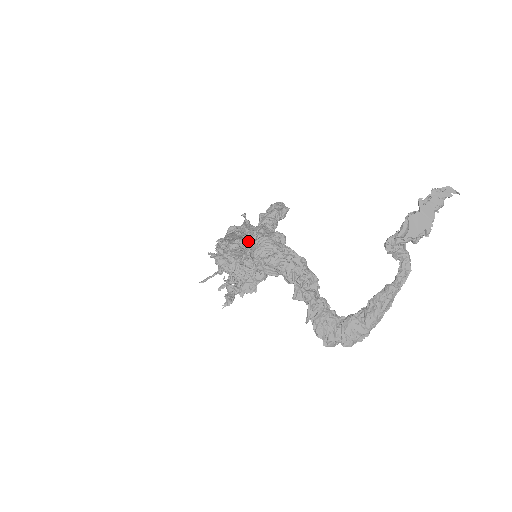
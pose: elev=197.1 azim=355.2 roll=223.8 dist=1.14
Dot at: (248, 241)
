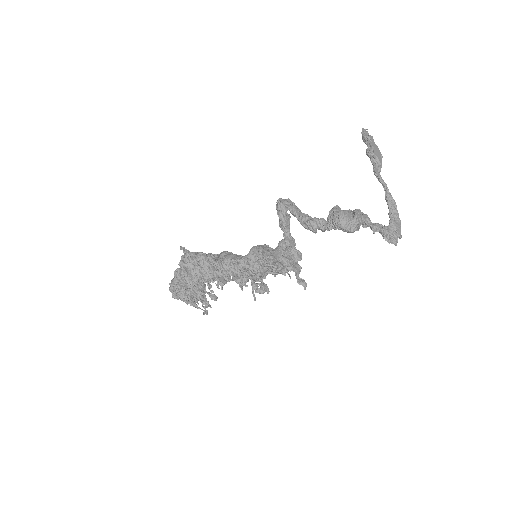
Dot at: (314, 228)
